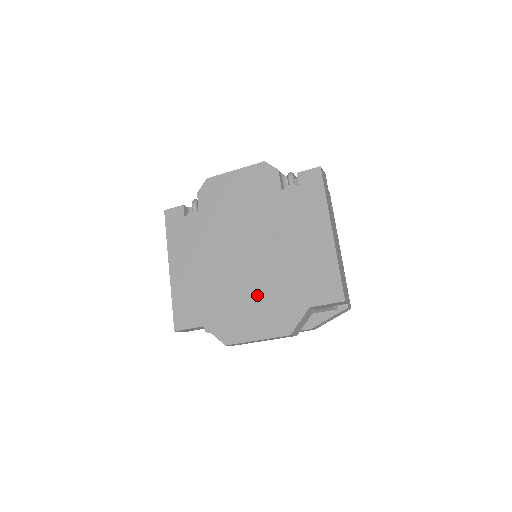
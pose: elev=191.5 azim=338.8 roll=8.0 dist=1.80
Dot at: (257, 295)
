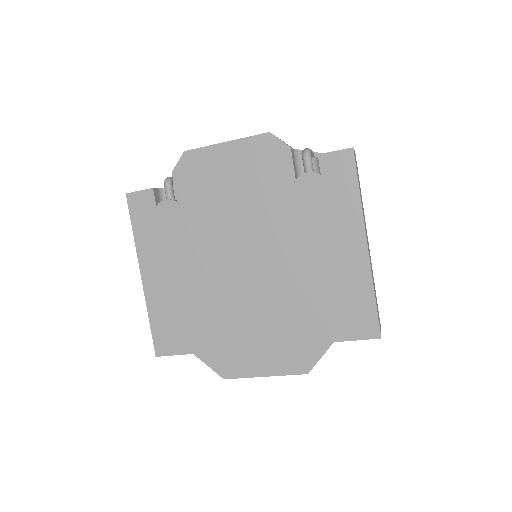
Dot at: (263, 321)
